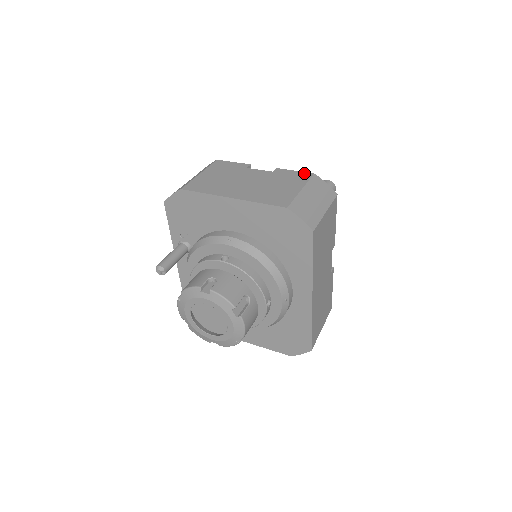
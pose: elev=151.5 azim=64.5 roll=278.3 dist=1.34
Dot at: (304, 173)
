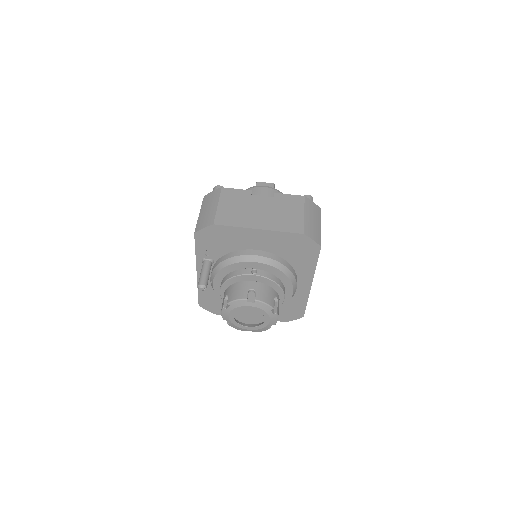
Dot at: (297, 196)
